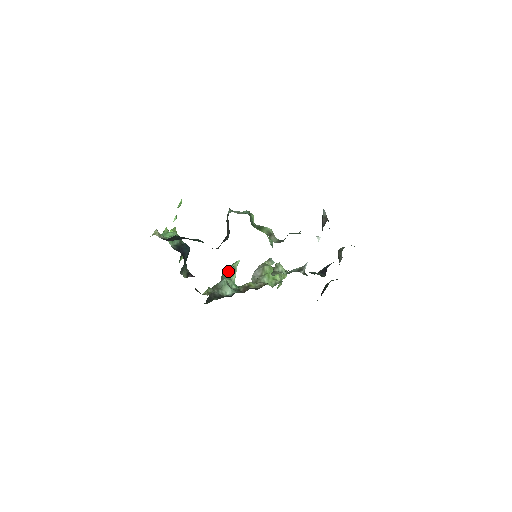
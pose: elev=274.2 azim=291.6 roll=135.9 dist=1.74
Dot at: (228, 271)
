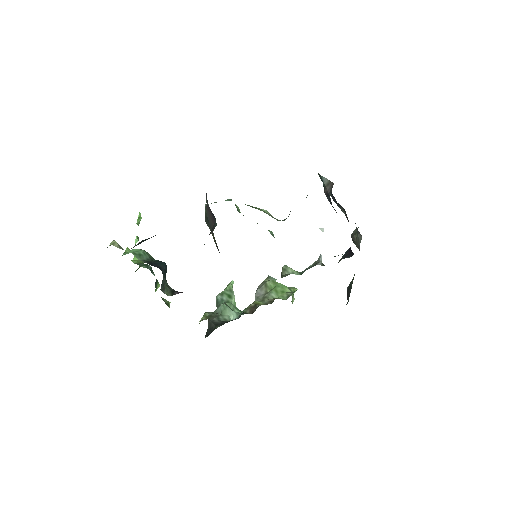
Dot at: (223, 295)
